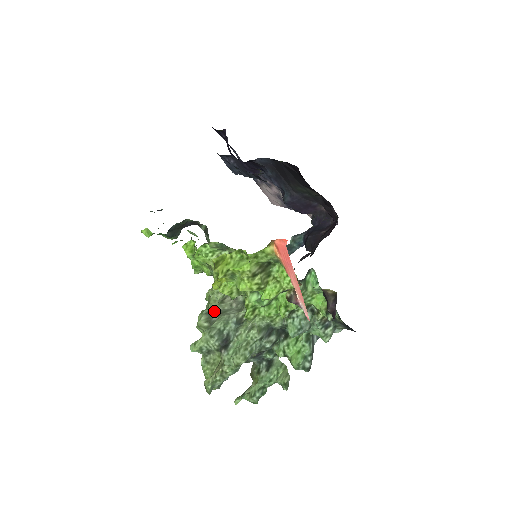
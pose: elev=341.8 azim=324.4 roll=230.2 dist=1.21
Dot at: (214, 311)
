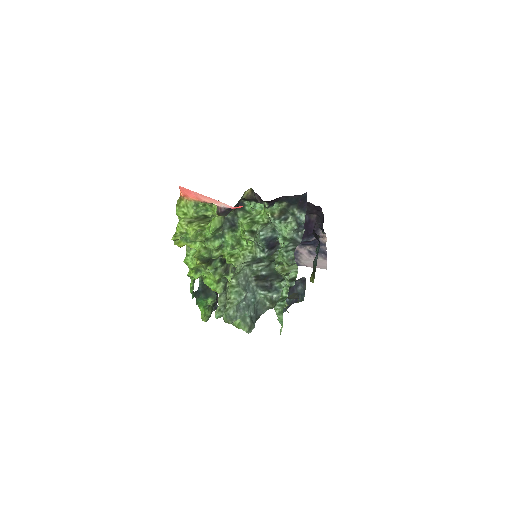
Dot at: occluded
